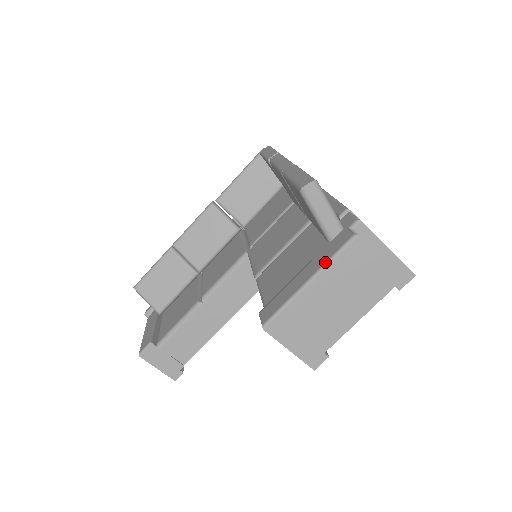
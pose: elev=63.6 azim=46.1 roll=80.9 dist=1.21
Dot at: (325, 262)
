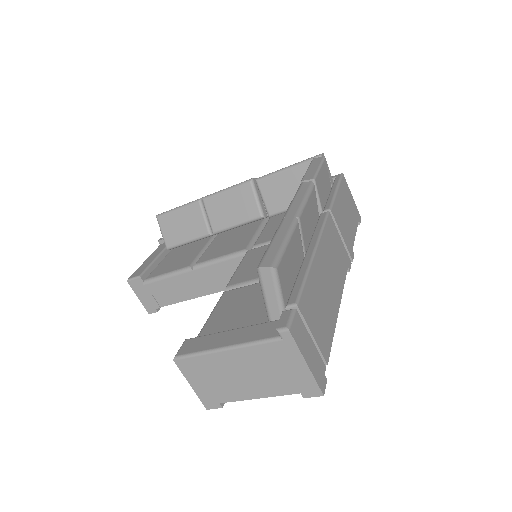
Dot at: (245, 342)
